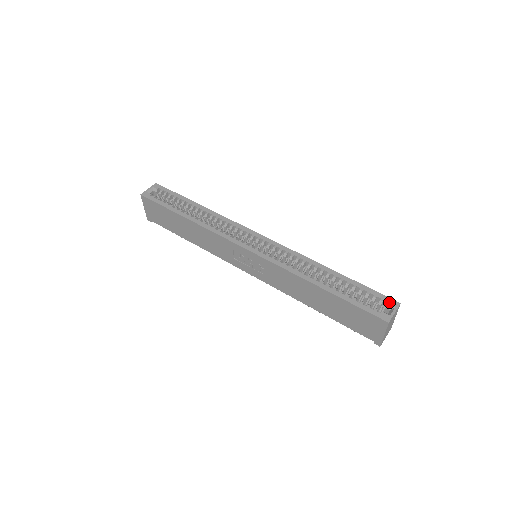
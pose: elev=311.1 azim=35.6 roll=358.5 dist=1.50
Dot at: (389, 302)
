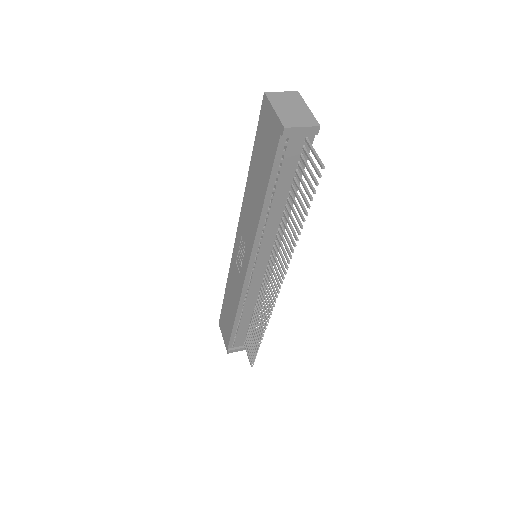
Dot at: occluded
